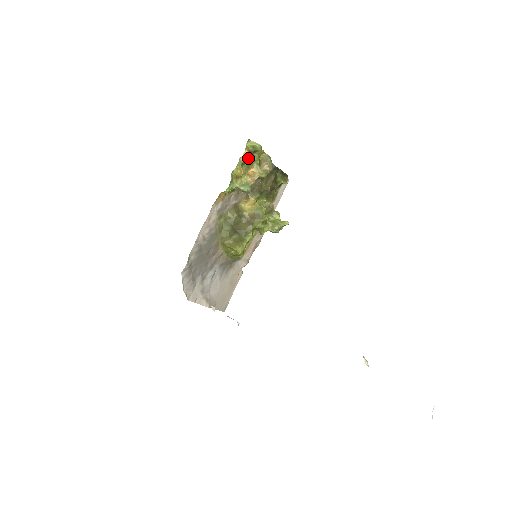
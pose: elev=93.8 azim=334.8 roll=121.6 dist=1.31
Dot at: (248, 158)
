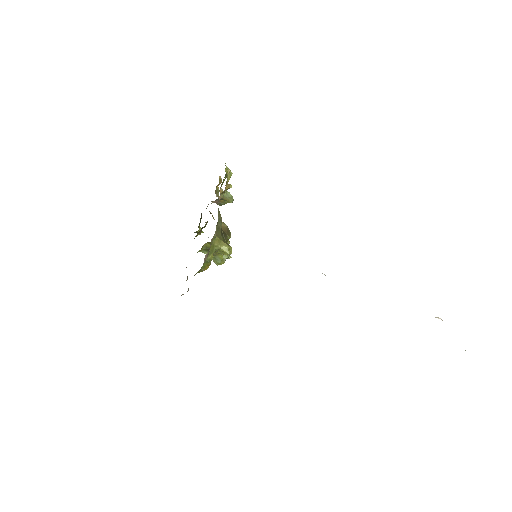
Dot at: occluded
